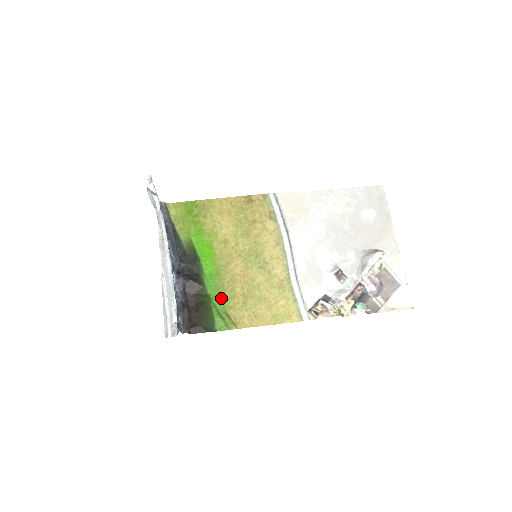
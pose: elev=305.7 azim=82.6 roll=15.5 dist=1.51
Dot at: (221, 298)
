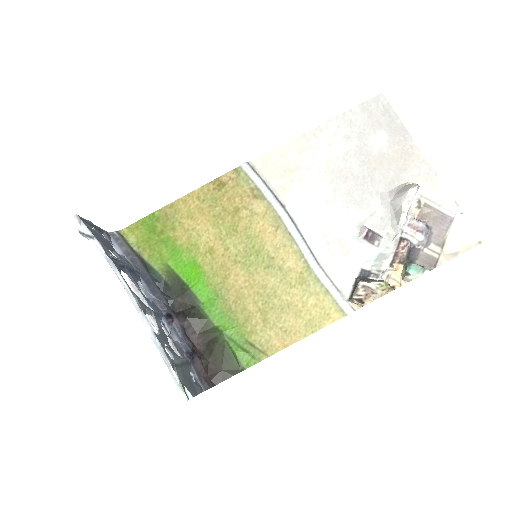
Dot at: (234, 325)
